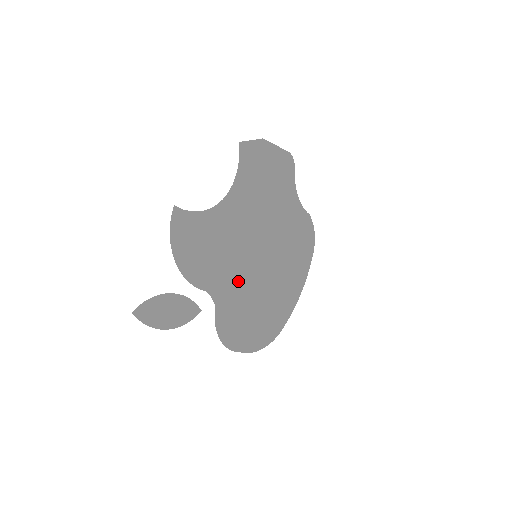
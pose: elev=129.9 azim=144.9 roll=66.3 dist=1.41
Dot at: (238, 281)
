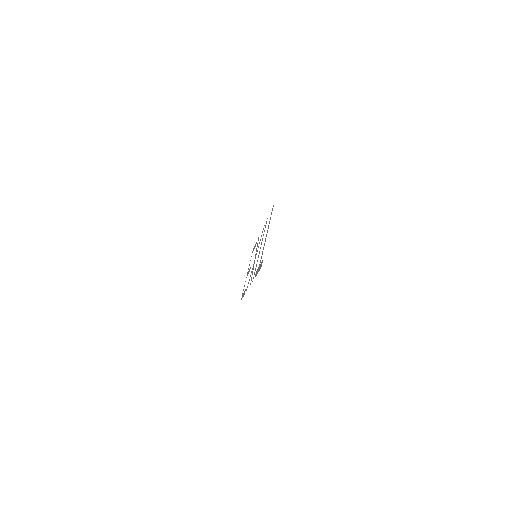
Dot at: occluded
